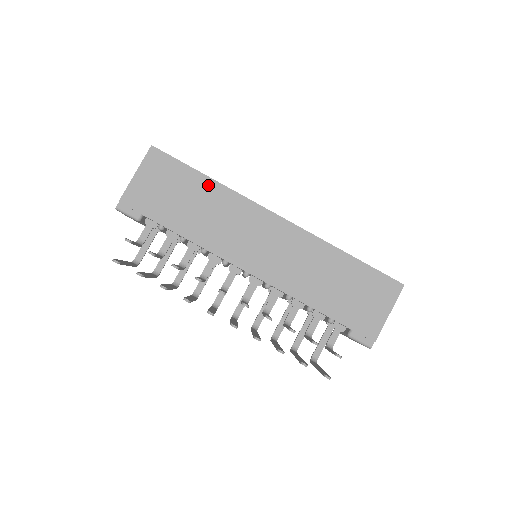
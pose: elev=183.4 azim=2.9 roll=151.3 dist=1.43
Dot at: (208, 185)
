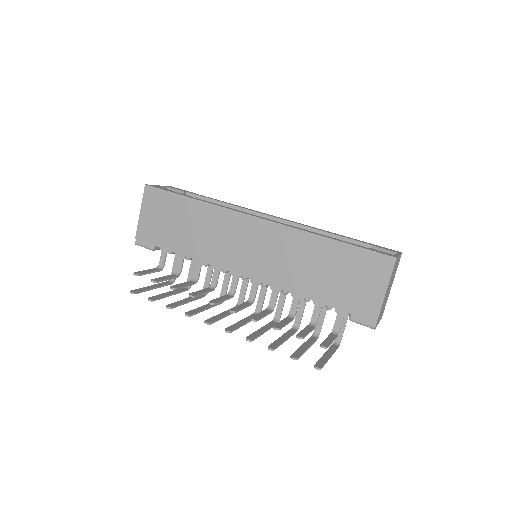
Dot at: (194, 206)
